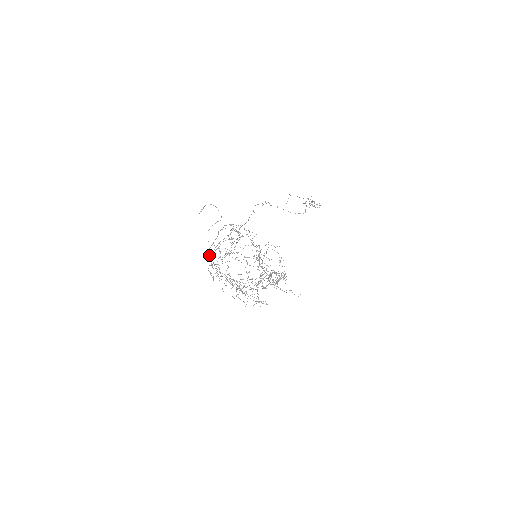
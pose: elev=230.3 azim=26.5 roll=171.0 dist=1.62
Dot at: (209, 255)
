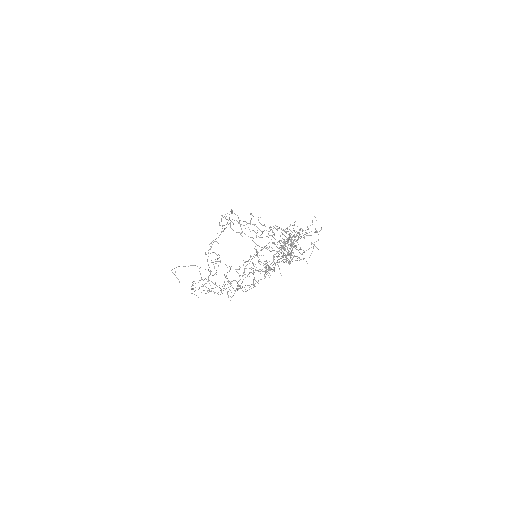
Dot at: occluded
